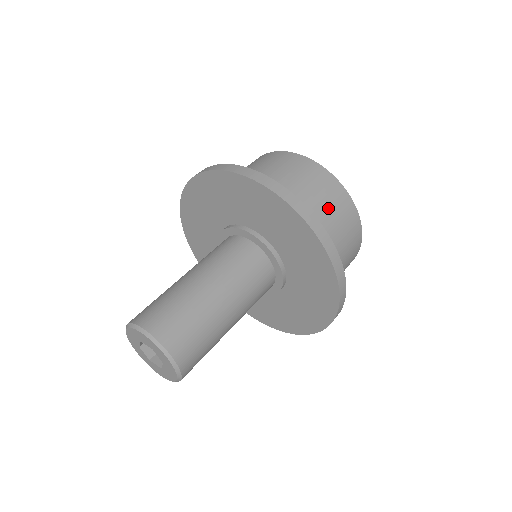
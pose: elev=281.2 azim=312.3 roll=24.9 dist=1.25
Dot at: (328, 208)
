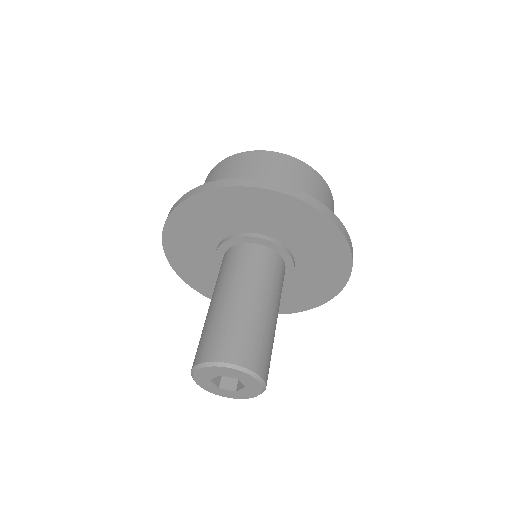
Dot at: (322, 201)
